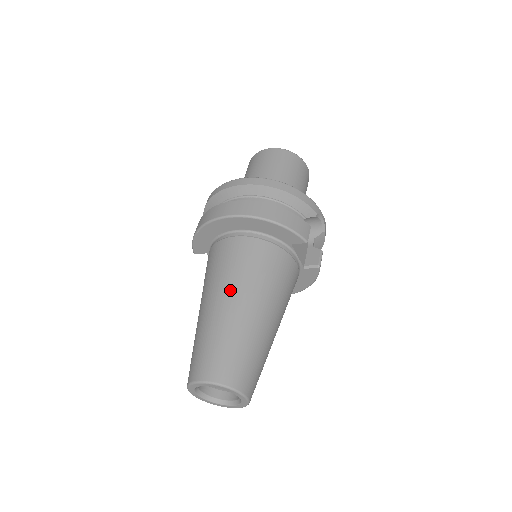
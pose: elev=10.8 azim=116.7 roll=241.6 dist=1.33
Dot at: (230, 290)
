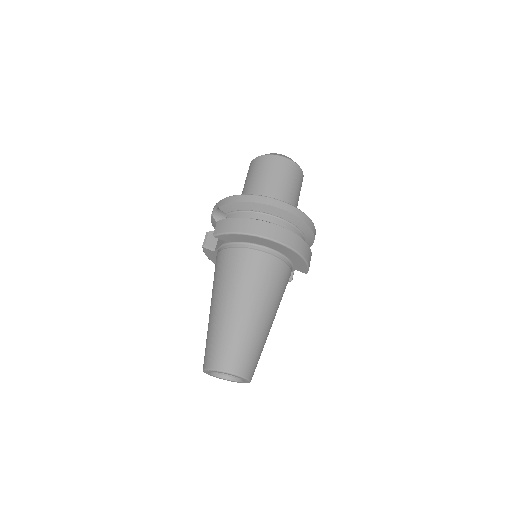
Dot at: (263, 304)
